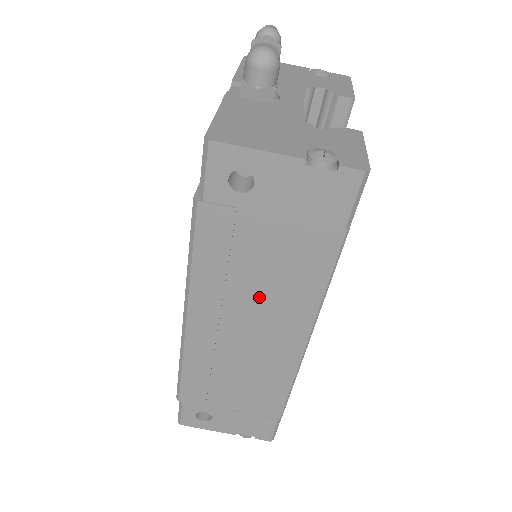
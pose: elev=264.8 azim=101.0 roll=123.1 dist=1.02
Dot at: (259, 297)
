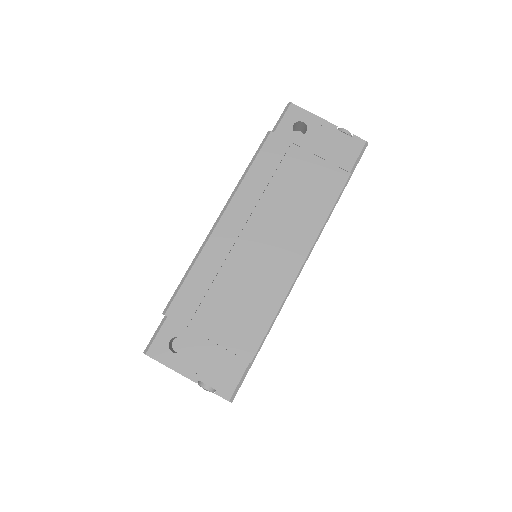
Dot at: (282, 211)
